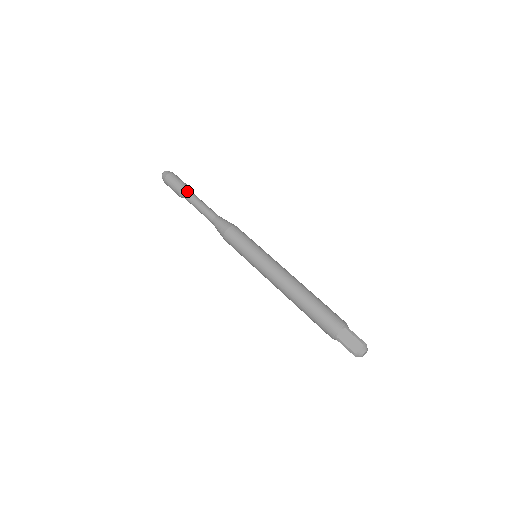
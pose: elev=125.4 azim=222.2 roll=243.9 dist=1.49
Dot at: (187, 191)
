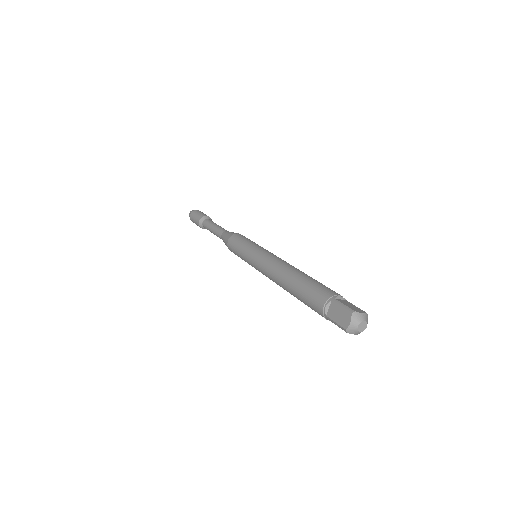
Dot at: occluded
